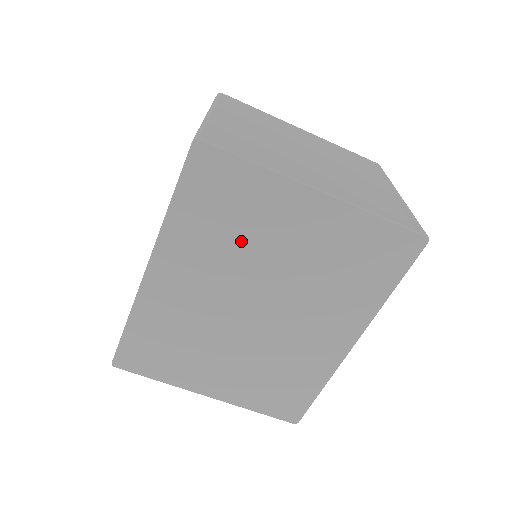
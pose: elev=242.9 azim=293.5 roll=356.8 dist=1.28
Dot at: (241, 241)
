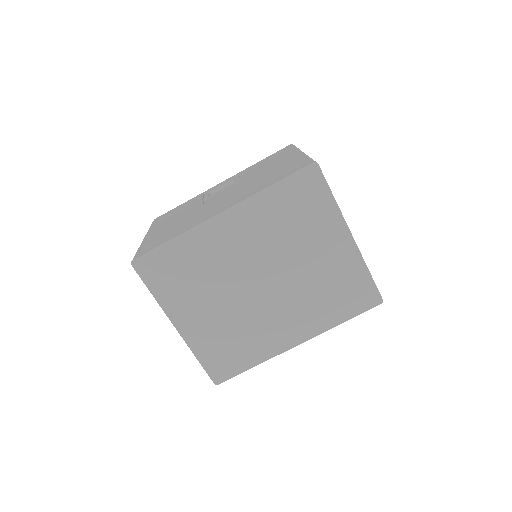
Dot at: (290, 236)
